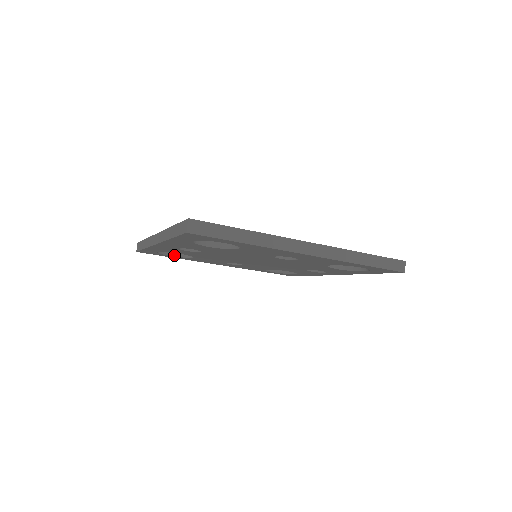
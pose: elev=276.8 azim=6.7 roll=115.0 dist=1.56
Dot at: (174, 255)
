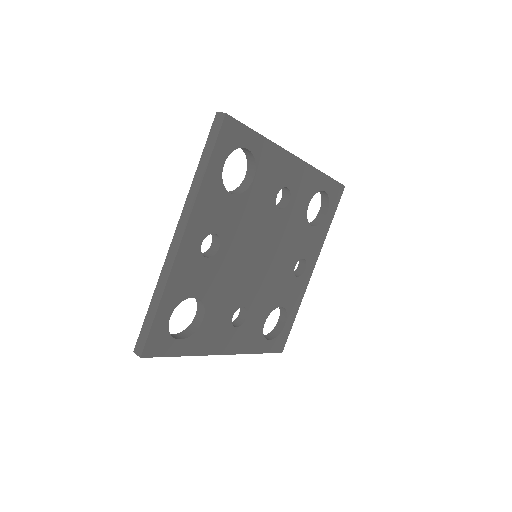
Dot at: (182, 338)
